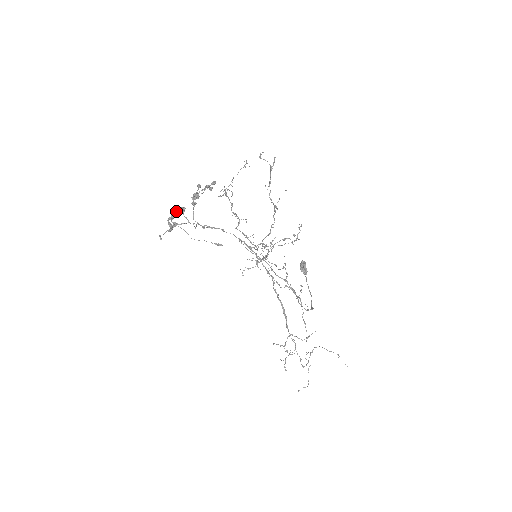
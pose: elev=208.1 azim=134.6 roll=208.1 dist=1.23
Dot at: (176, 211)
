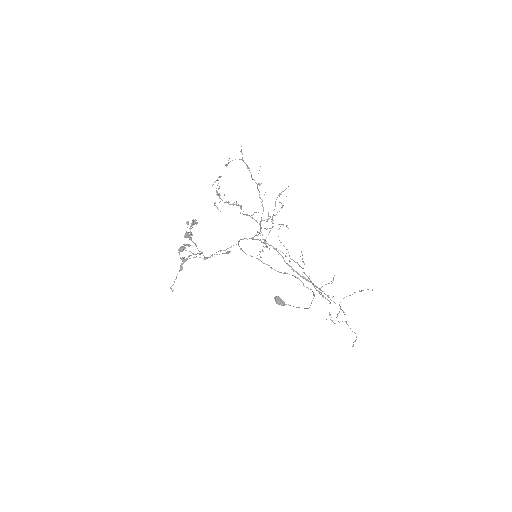
Dot at: occluded
